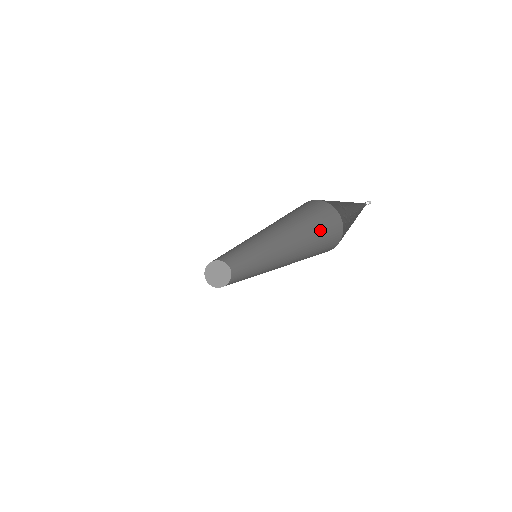
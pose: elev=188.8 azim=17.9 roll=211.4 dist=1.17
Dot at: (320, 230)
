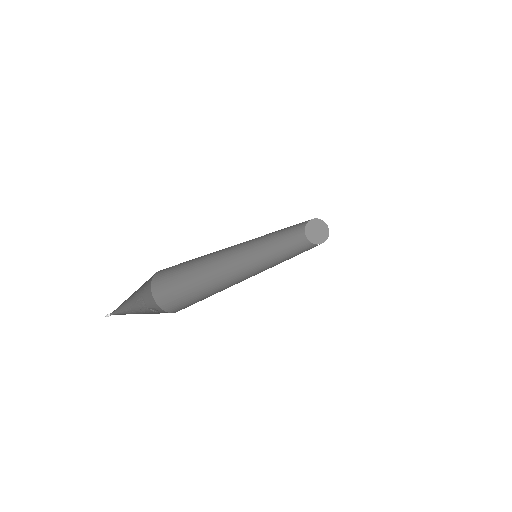
Dot at: occluded
